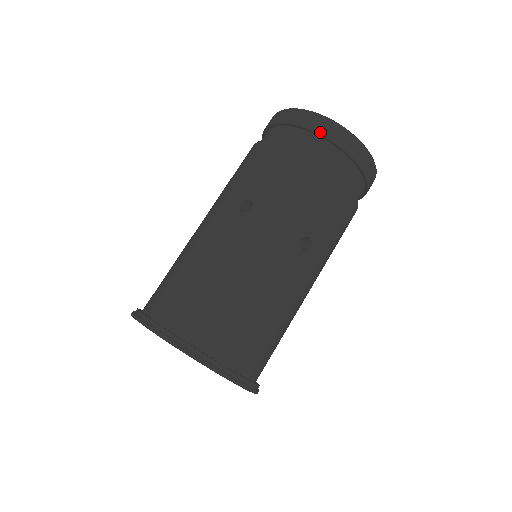
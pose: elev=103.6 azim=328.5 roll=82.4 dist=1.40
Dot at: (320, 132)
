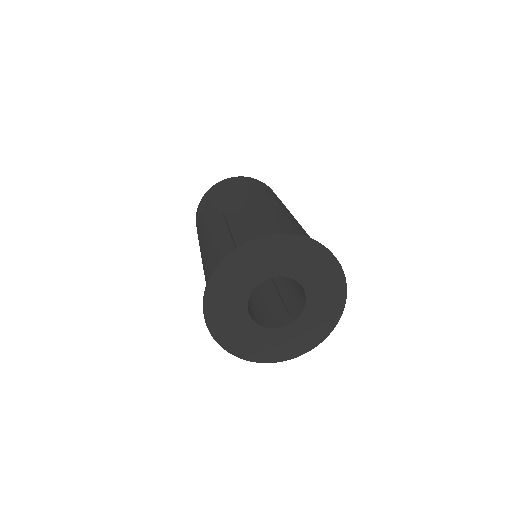
Dot at: (228, 181)
